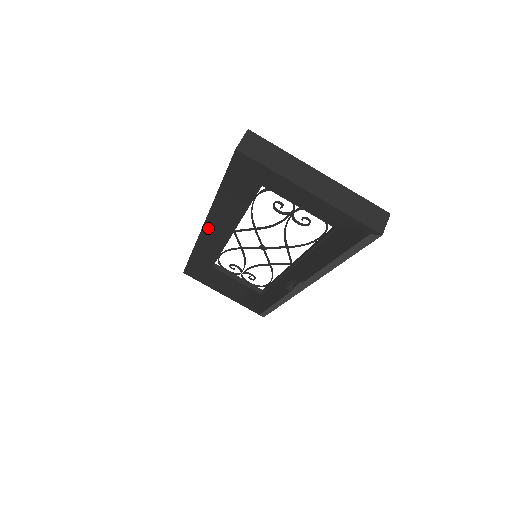
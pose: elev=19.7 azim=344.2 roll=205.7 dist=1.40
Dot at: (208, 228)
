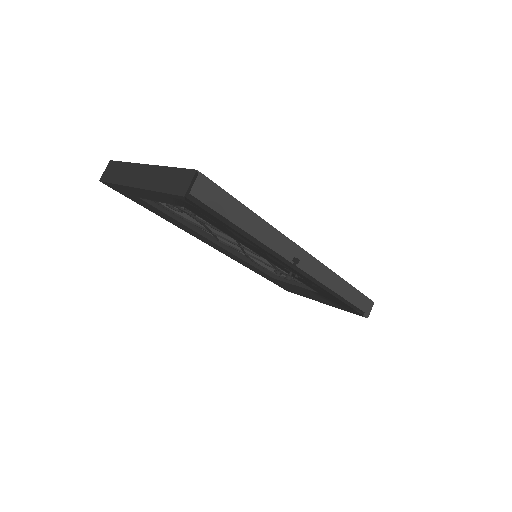
Dot at: (211, 245)
